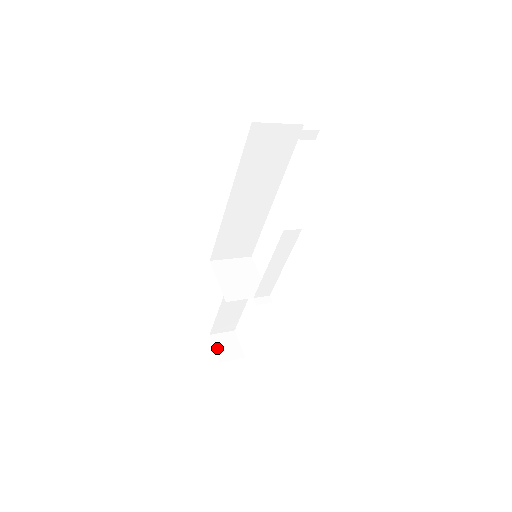
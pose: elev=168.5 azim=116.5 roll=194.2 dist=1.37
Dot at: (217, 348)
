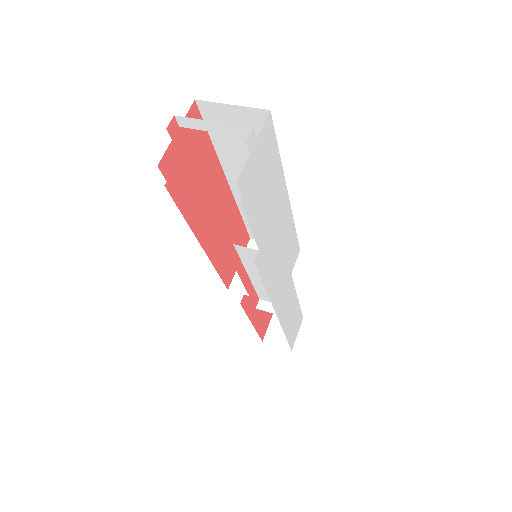
Dot at: (272, 326)
